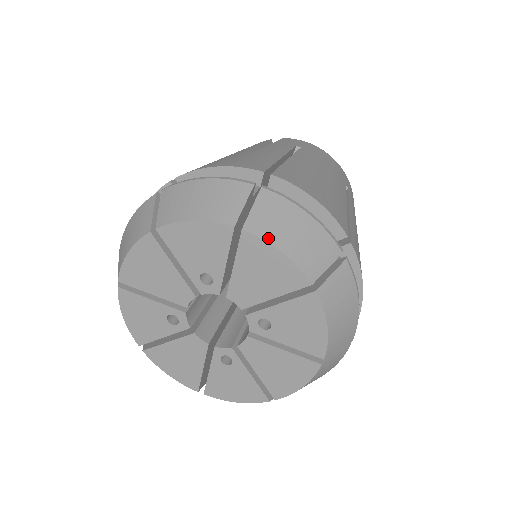
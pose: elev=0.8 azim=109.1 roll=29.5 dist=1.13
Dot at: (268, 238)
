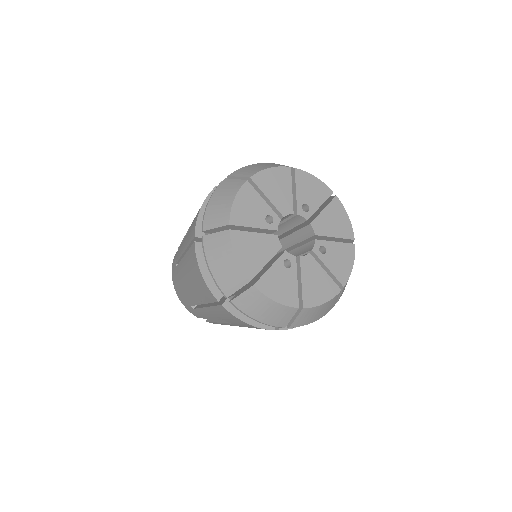
Dot at: occluded
